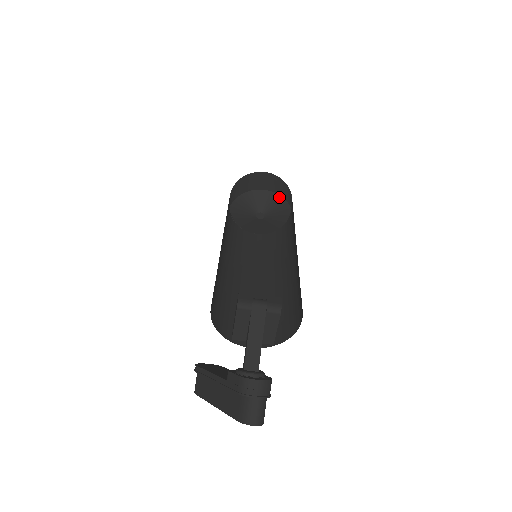
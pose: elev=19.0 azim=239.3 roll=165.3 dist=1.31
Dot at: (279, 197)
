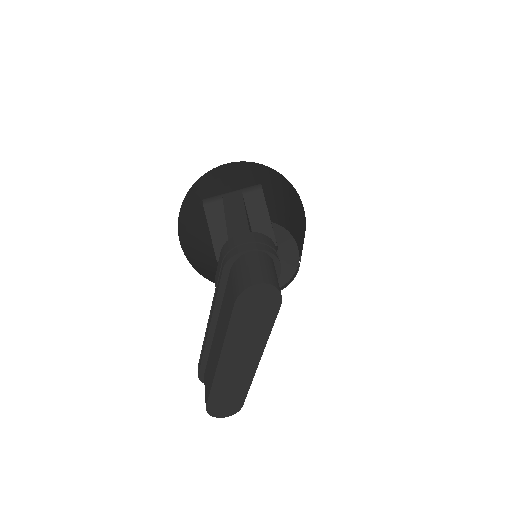
Dot at: (276, 232)
